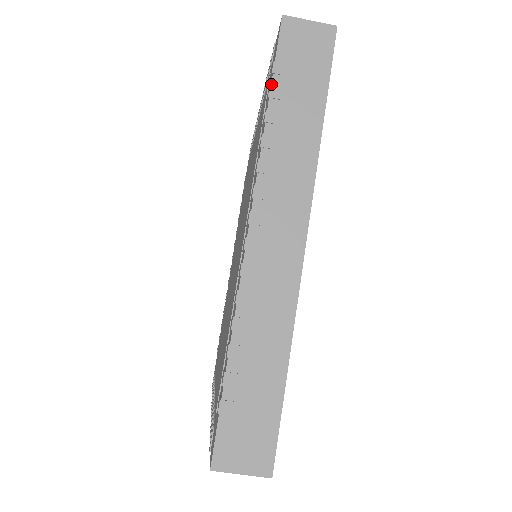
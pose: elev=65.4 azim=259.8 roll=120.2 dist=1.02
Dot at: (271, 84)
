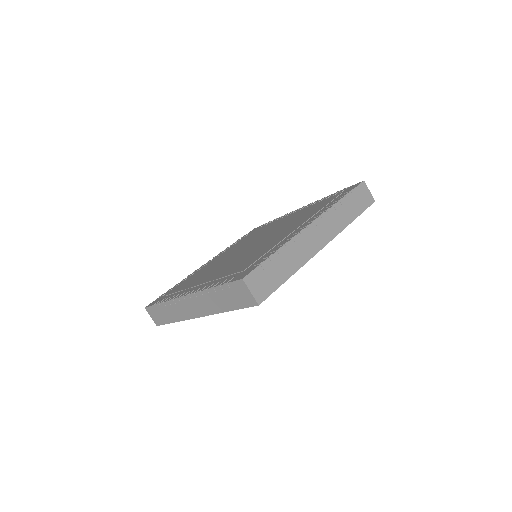
Dot at: (348, 193)
